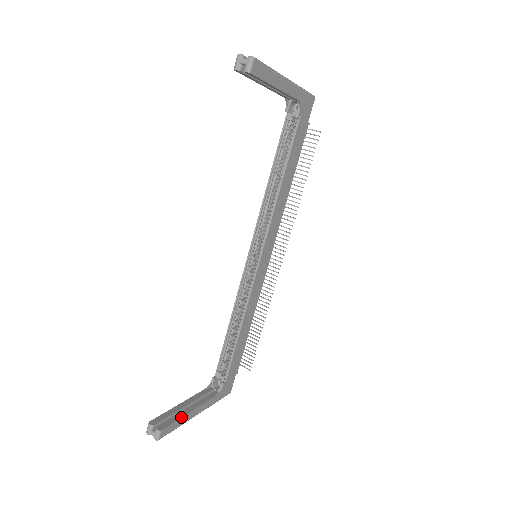
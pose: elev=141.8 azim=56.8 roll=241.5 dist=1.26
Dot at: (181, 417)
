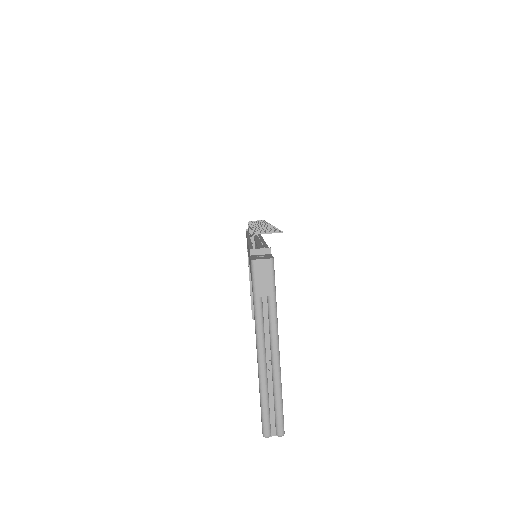
Dot at: occluded
